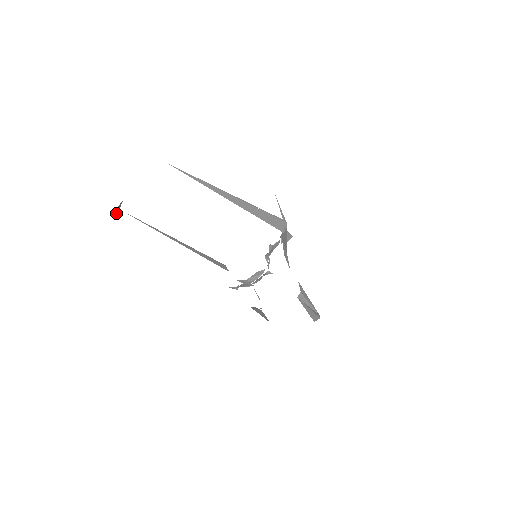
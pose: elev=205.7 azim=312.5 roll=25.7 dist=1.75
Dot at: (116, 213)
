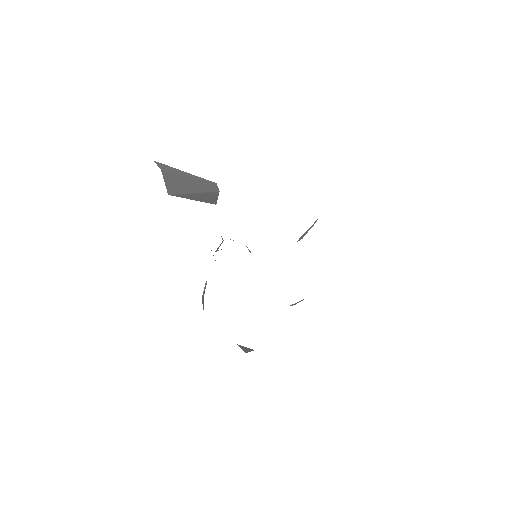
Dot at: (158, 166)
